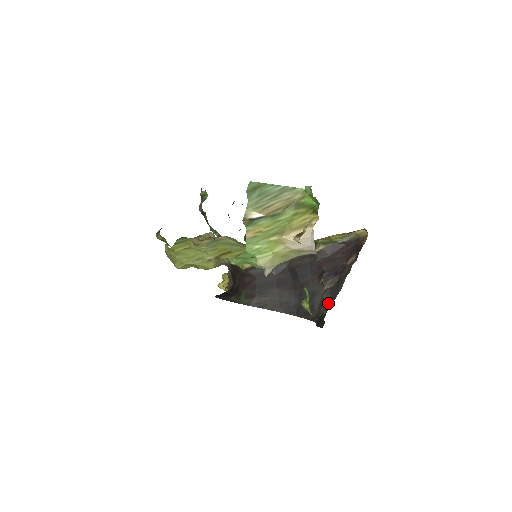
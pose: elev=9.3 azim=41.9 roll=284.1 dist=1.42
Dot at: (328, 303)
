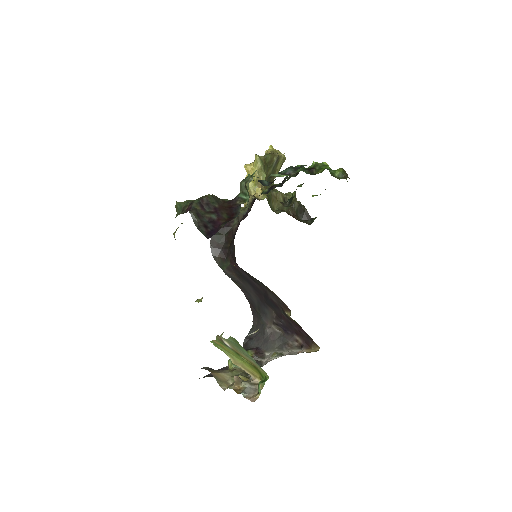
Dot at: (263, 337)
